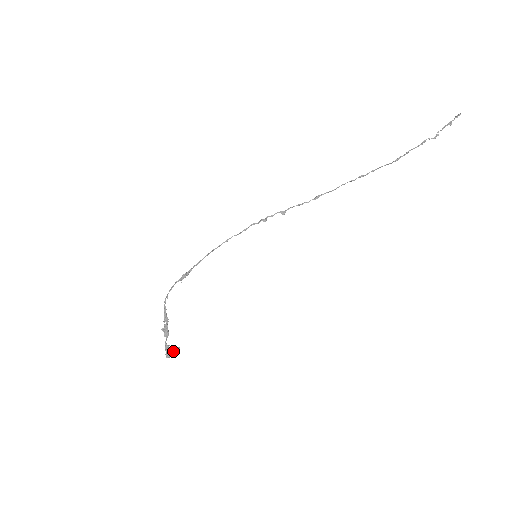
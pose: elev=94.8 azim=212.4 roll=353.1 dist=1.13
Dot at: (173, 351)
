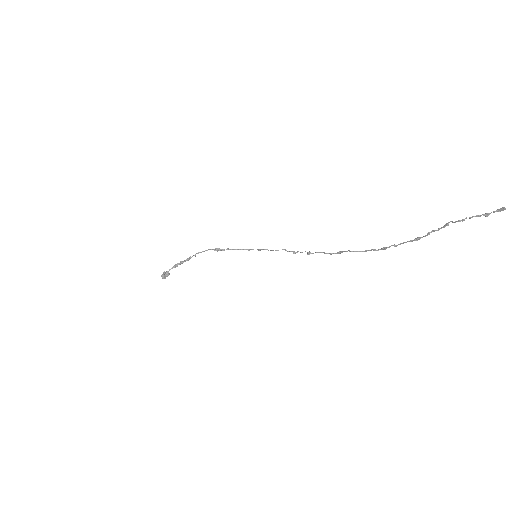
Dot at: (164, 272)
